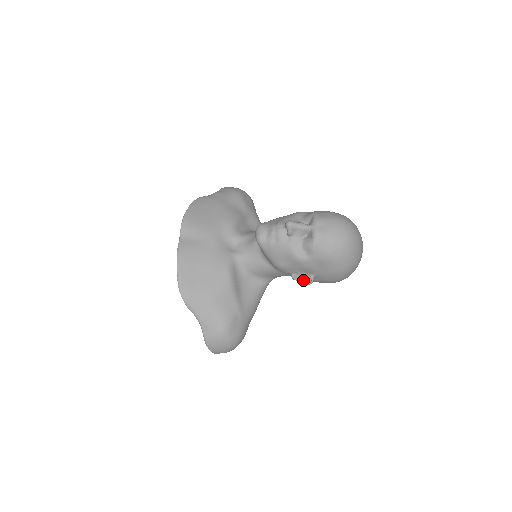
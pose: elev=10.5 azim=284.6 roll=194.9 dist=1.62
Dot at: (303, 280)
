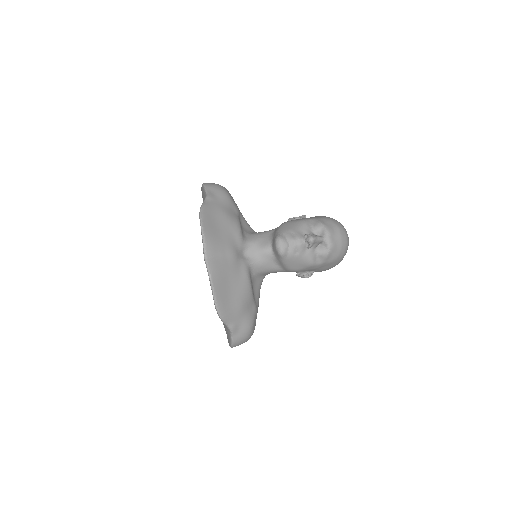
Dot at: (303, 275)
